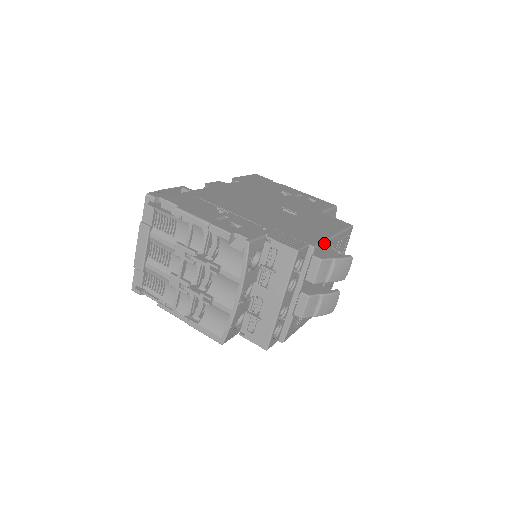
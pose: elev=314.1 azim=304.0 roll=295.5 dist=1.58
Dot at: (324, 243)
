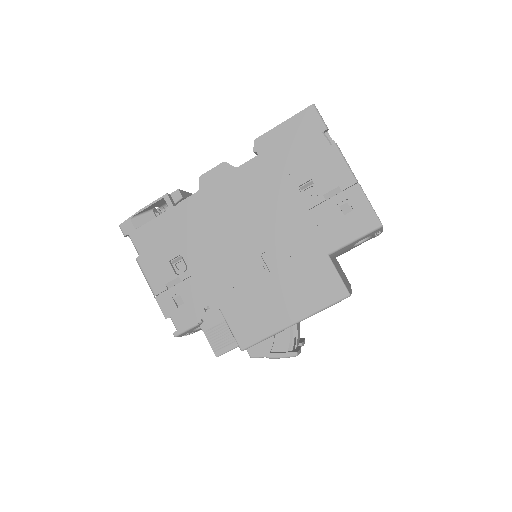
Dot at: occluded
